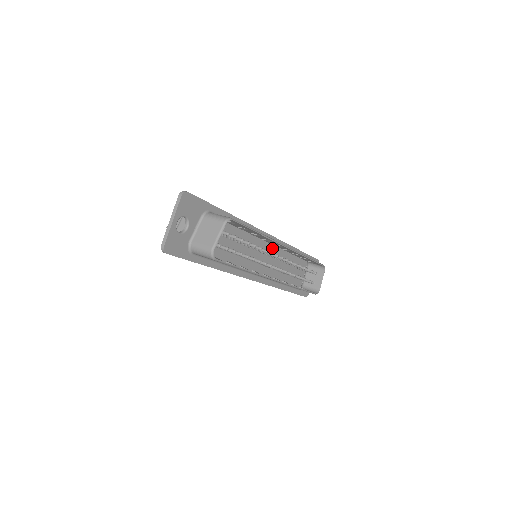
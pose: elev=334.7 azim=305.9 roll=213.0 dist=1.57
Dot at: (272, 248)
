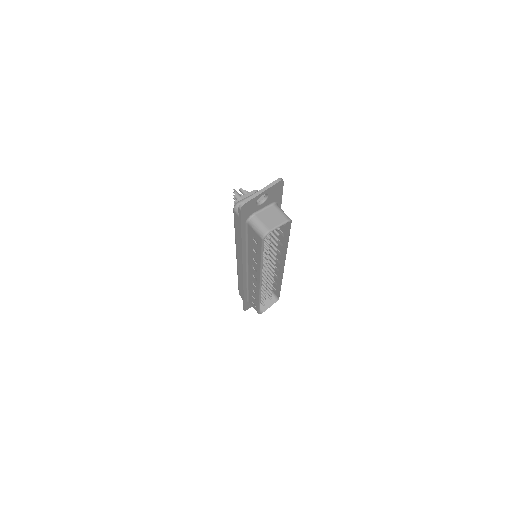
Dot at: occluded
